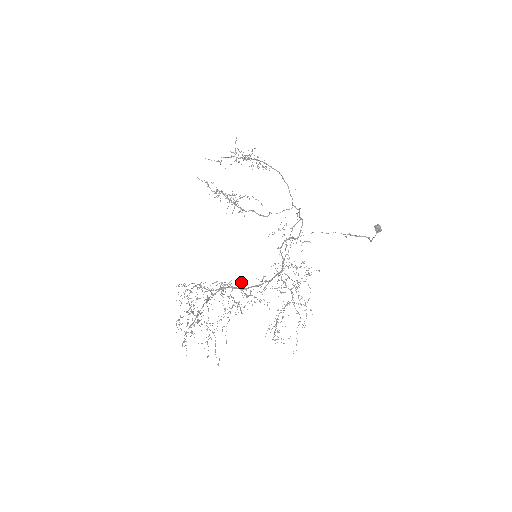
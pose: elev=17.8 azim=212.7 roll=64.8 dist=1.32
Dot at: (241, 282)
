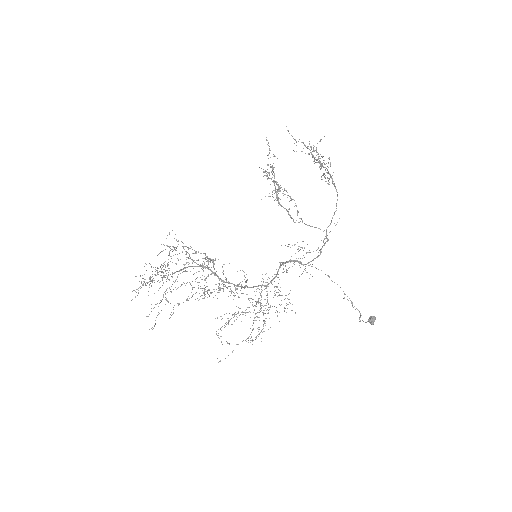
Dot at: occluded
